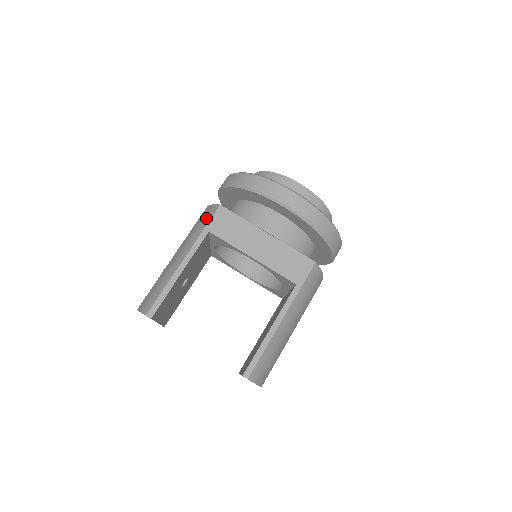
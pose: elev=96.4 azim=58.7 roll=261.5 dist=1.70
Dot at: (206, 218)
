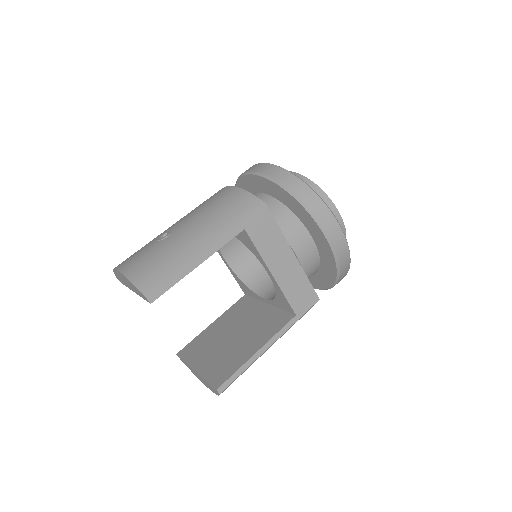
Dot at: (245, 210)
